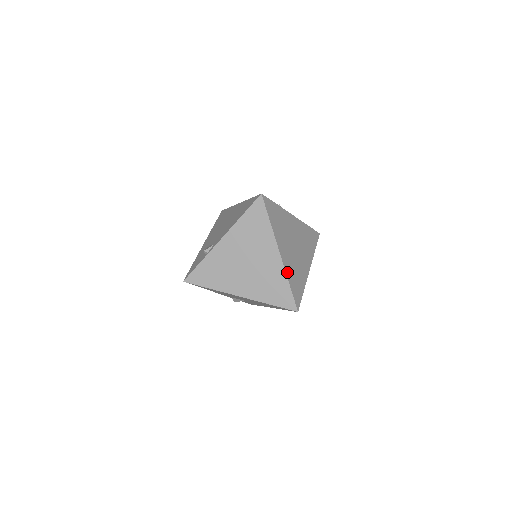
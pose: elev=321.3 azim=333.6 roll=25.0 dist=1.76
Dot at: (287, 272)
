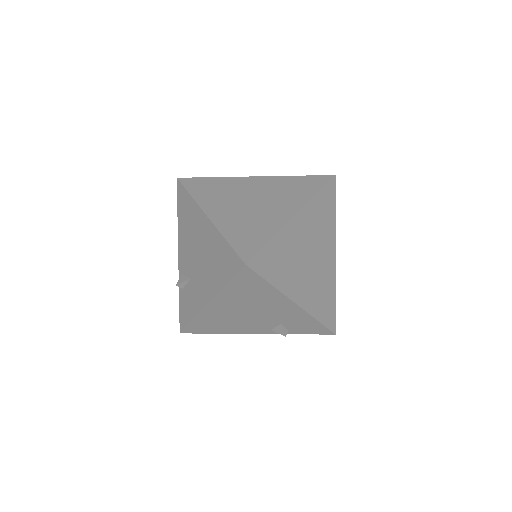
Dot at: (283, 233)
